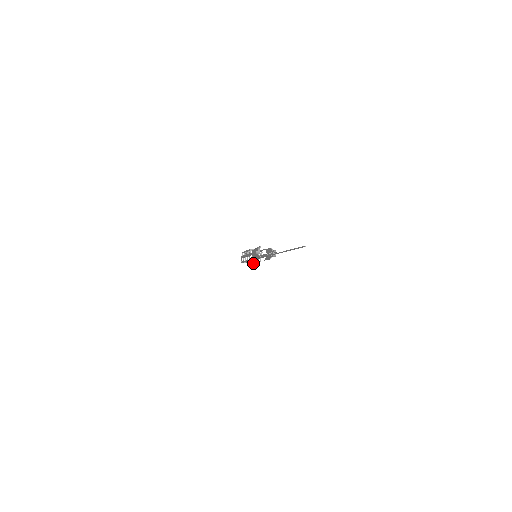
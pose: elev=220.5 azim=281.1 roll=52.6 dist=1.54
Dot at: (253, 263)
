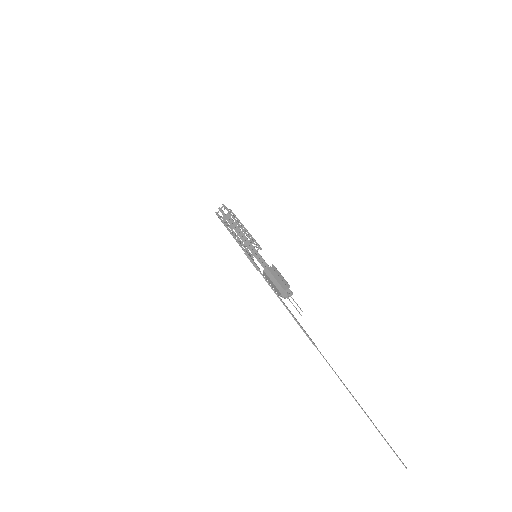
Dot at: (232, 231)
